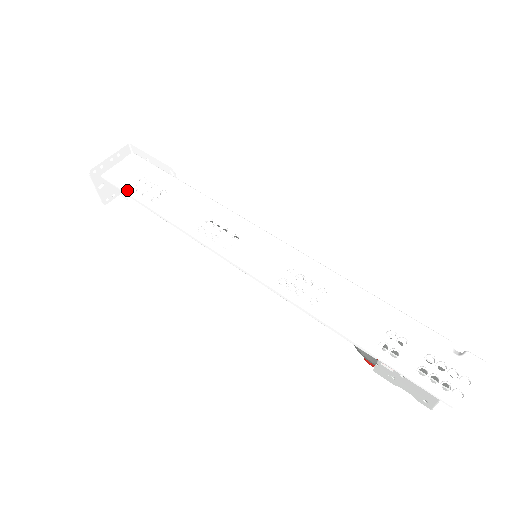
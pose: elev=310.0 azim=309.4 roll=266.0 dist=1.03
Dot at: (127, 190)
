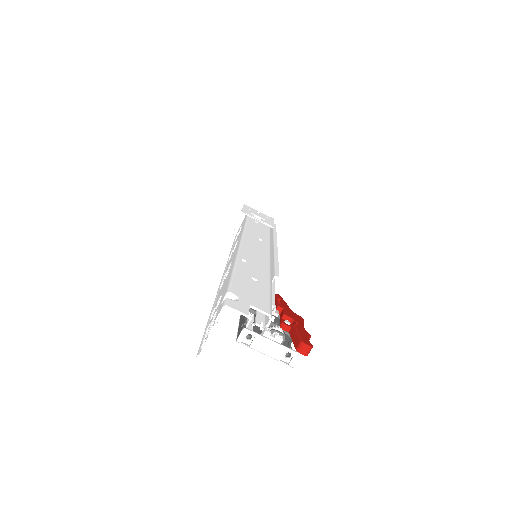
Dot at: occluded
